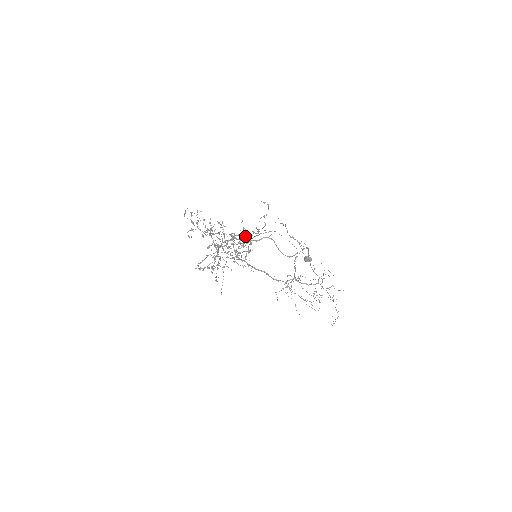
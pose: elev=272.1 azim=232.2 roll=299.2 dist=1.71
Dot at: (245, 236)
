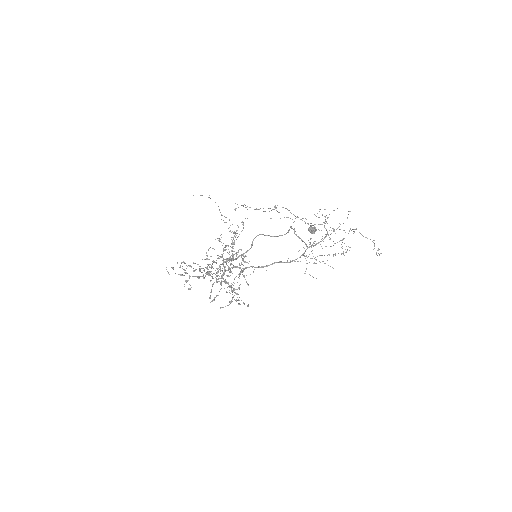
Dot at: (228, 246)
